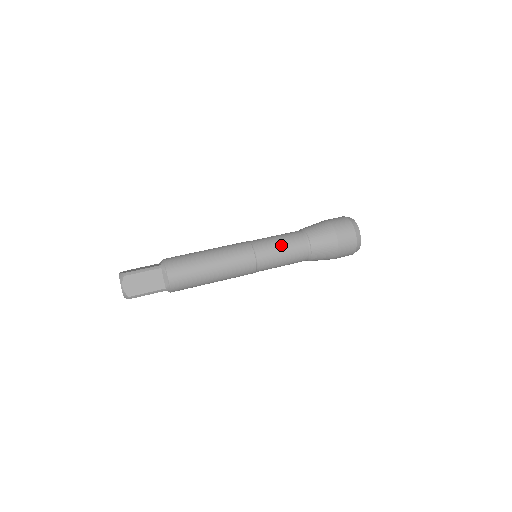
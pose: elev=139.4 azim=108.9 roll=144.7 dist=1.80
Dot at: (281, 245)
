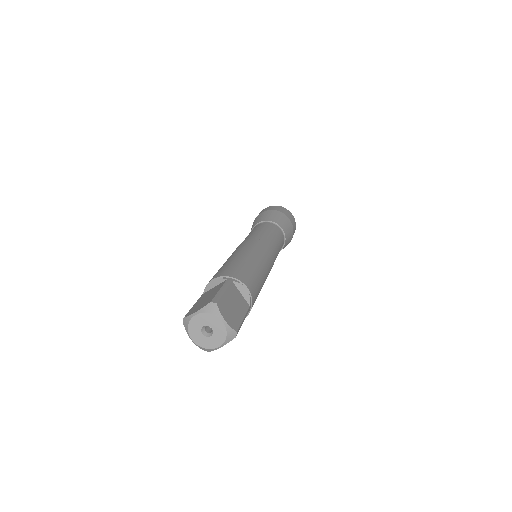
Dot at: (270, 233)
